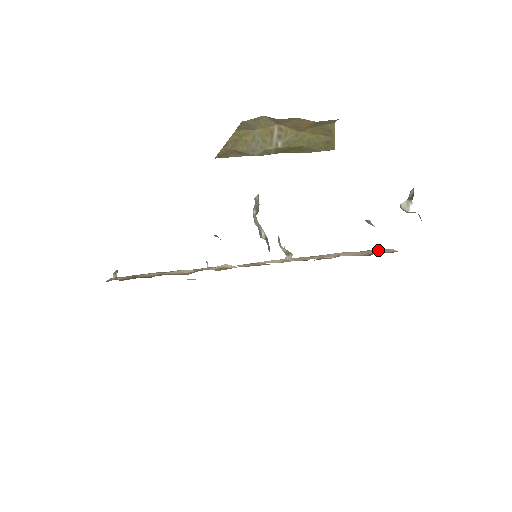
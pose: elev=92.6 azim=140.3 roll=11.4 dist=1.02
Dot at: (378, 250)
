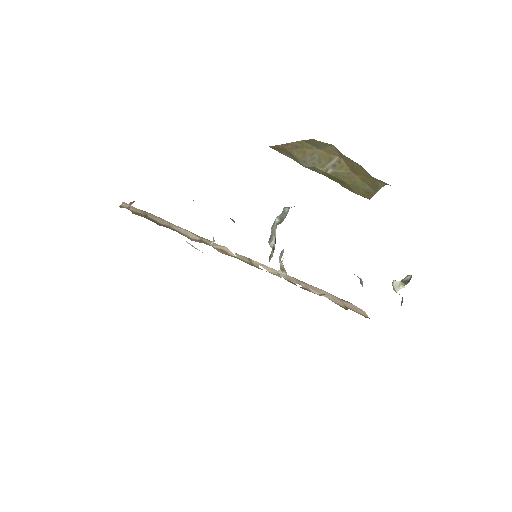
Dot at: (353, 306)
